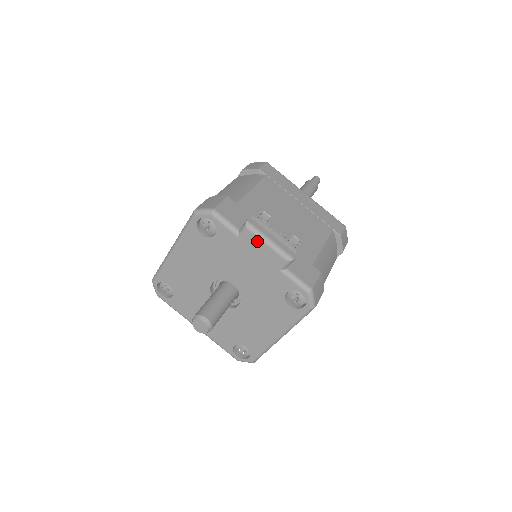
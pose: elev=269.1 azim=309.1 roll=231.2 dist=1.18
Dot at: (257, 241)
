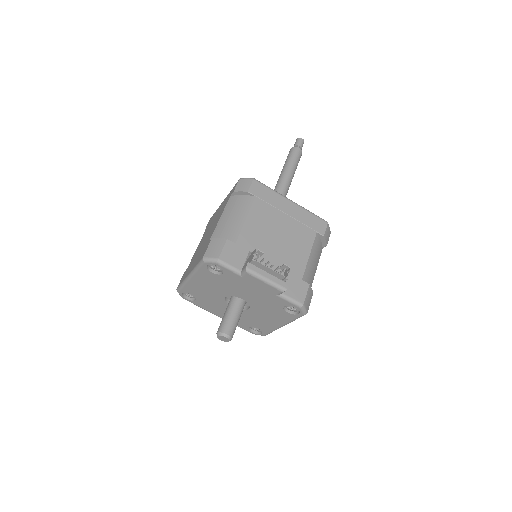
Dot at: (256, 280)
